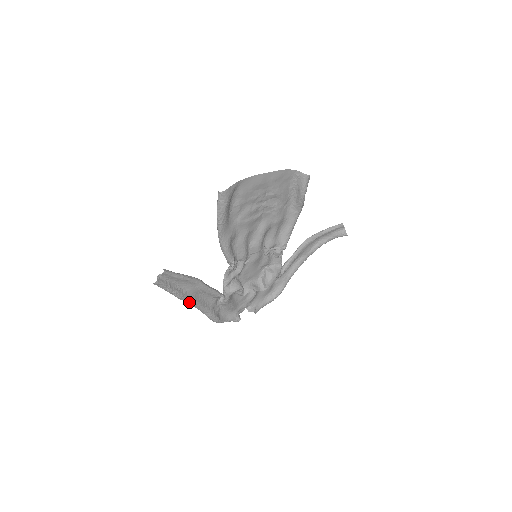
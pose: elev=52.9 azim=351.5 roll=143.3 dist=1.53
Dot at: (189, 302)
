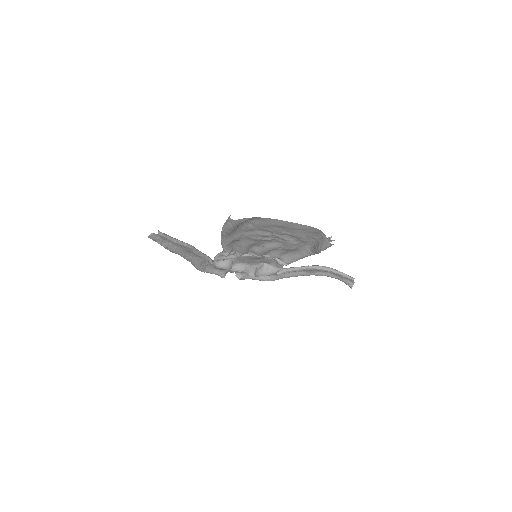
Dot at: (178, 254)
